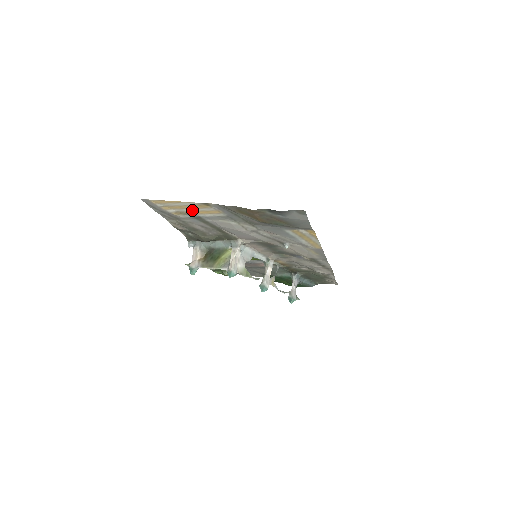
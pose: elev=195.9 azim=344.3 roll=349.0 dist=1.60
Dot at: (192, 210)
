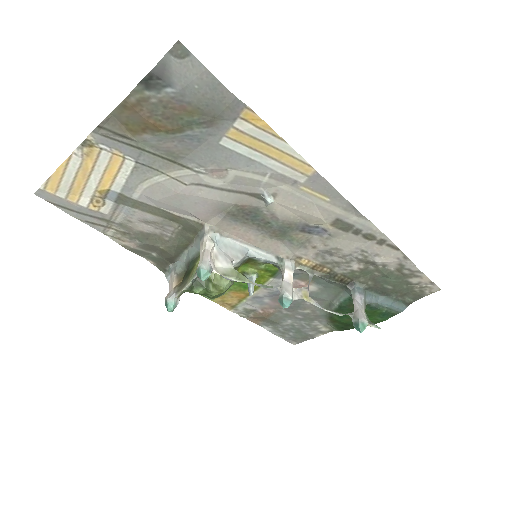
Dot at: (96, 180)
